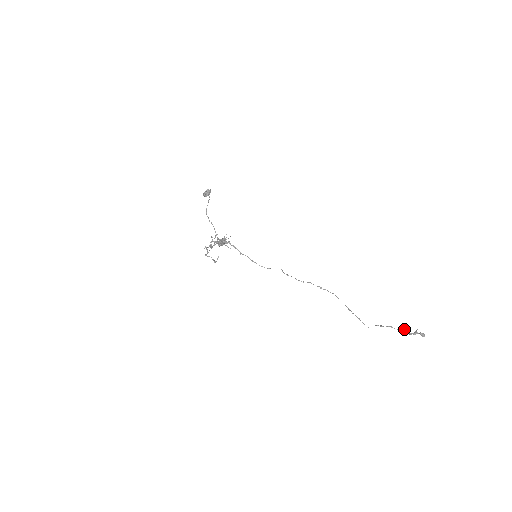
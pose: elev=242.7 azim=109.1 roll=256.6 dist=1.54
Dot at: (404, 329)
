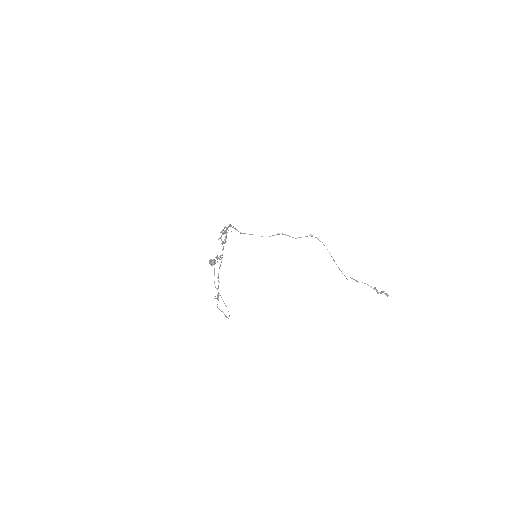
Dot at: (374, 287)
